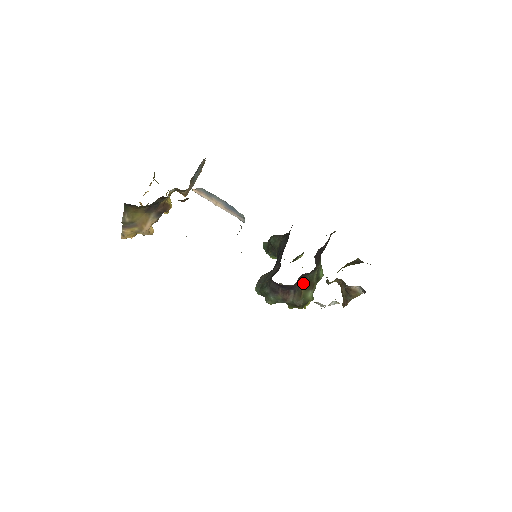
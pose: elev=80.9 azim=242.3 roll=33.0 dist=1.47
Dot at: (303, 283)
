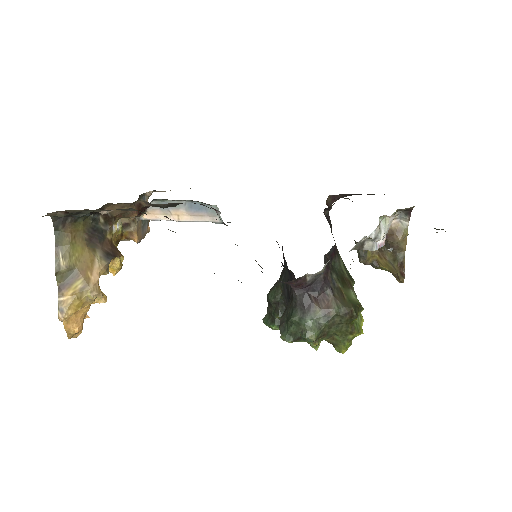
Dot at: (335, 276)
